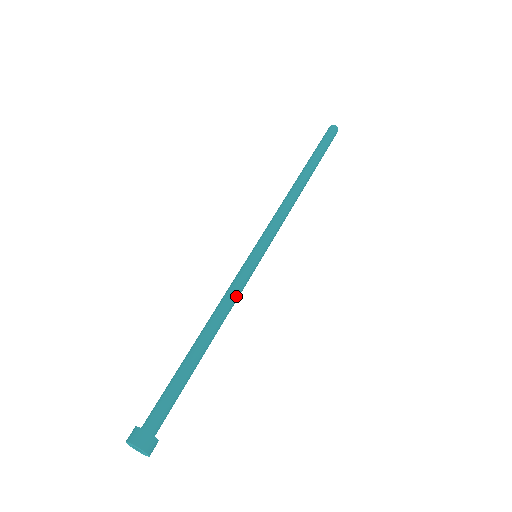
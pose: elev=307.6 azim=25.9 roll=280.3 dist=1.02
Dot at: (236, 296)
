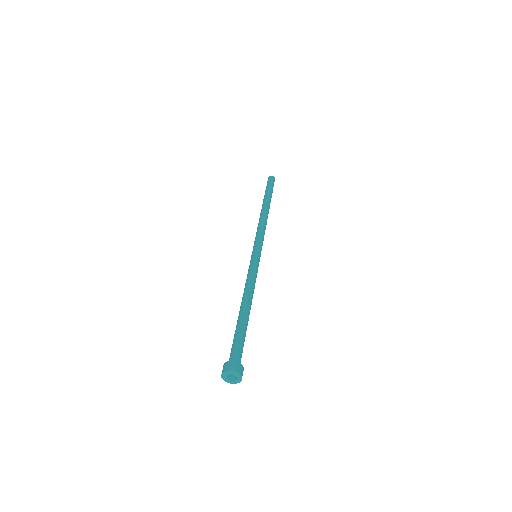
Dot at: (251, 277)
